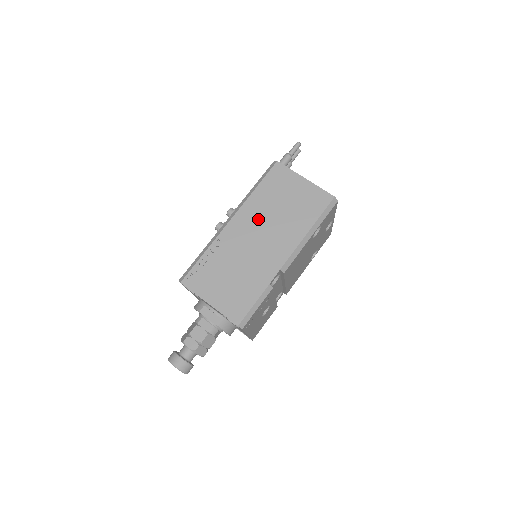
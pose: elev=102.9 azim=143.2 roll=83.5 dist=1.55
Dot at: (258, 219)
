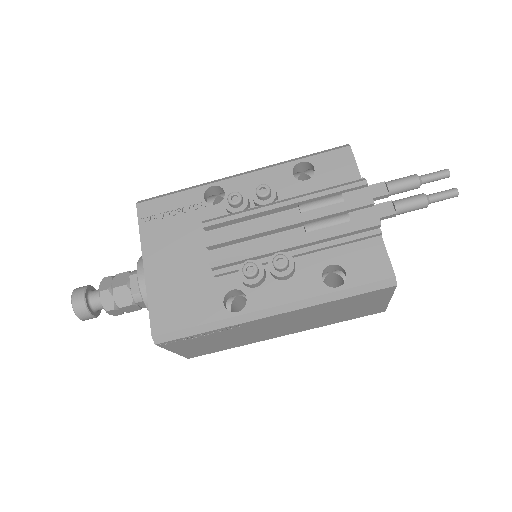
Dot at: (301, 317)
